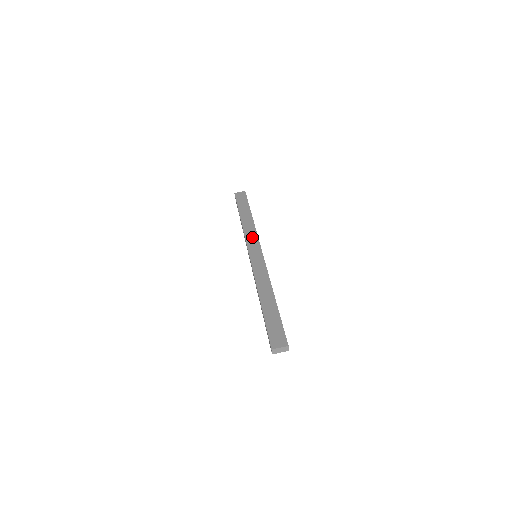
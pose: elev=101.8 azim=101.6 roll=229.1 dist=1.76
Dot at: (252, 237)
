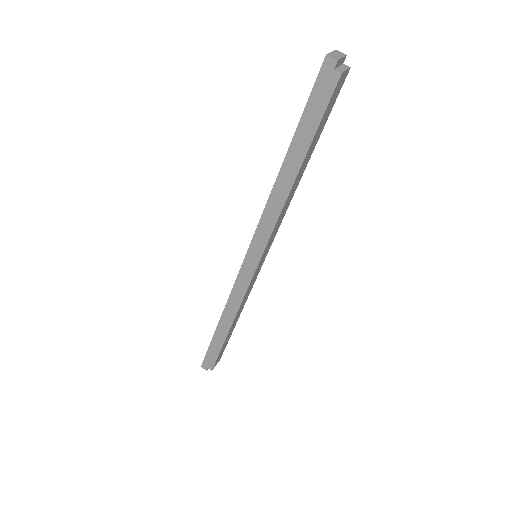
Dot at: occluded
